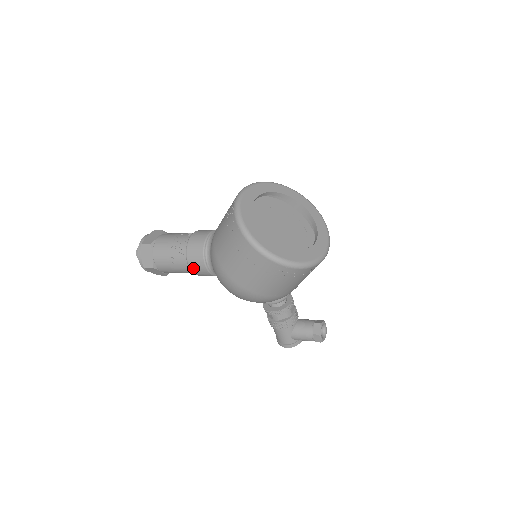
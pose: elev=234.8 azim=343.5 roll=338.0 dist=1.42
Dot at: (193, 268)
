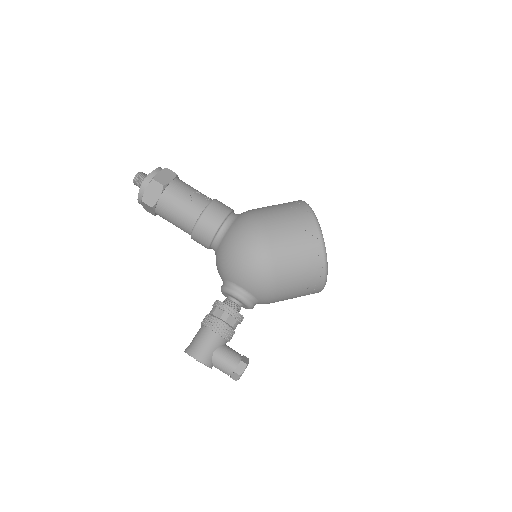
Dot at: (207, 214)
